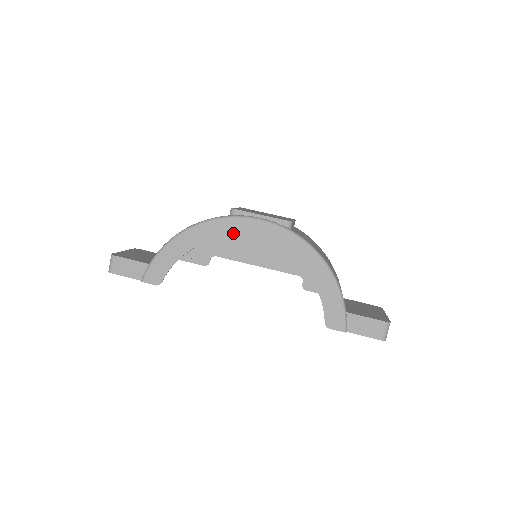
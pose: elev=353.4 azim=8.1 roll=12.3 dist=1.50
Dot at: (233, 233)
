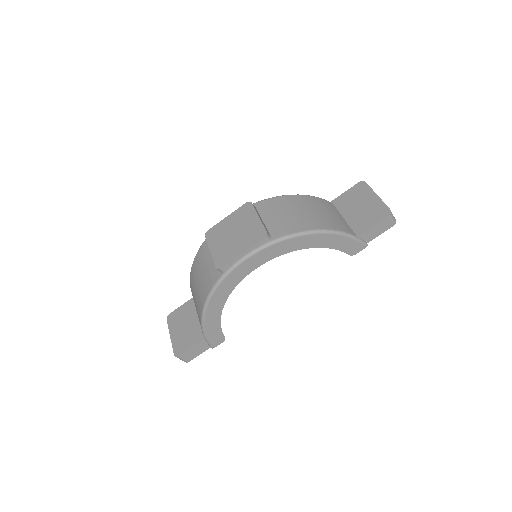
Dot at: (238, 280)
